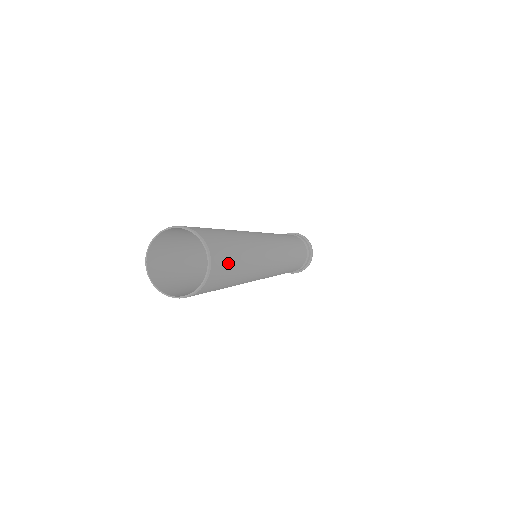
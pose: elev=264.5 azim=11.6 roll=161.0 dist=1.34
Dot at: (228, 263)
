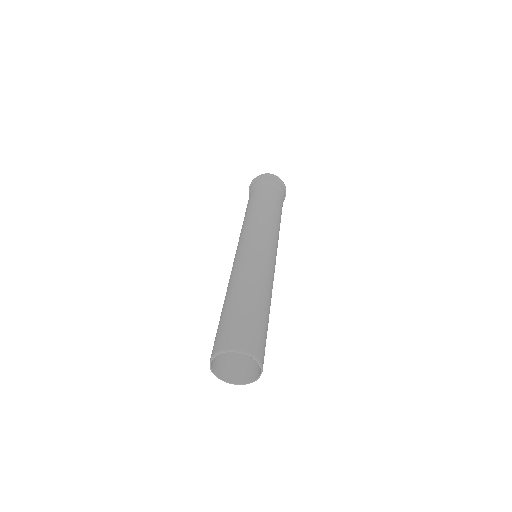
Dot at: occluded
